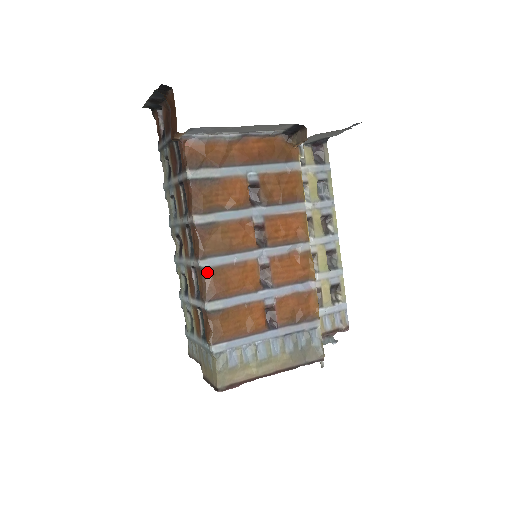
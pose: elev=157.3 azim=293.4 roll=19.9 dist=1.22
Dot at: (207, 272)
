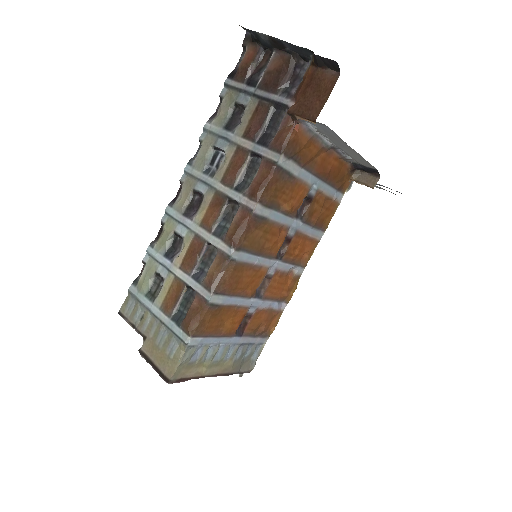
Dot at: (231, 264)
